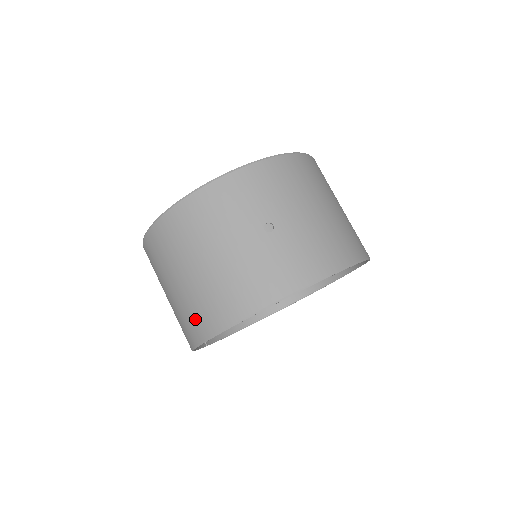
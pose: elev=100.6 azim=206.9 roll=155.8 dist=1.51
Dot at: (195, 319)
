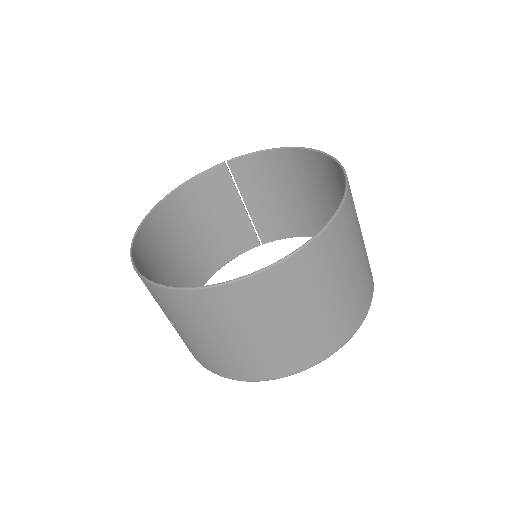
Dot at: (187, 284)
